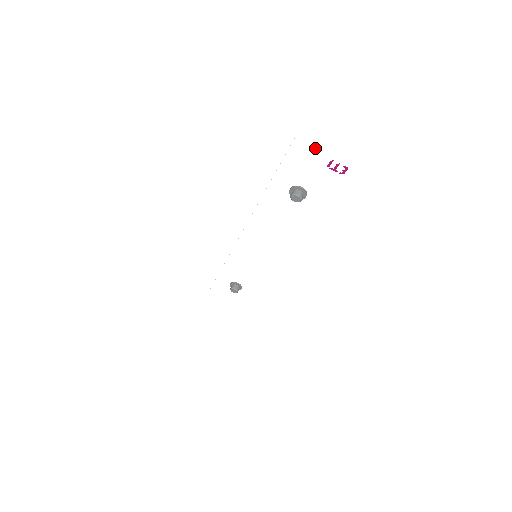
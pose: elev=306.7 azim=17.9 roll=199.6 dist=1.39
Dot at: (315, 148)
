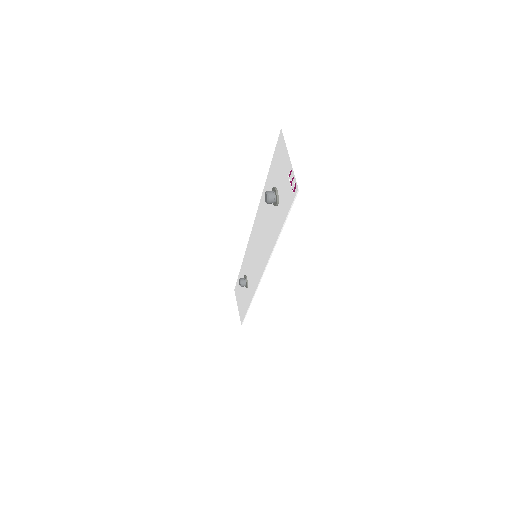
Dot at: (287, 148)
